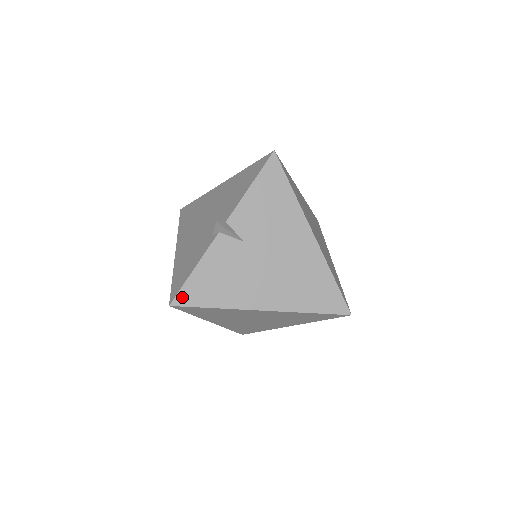
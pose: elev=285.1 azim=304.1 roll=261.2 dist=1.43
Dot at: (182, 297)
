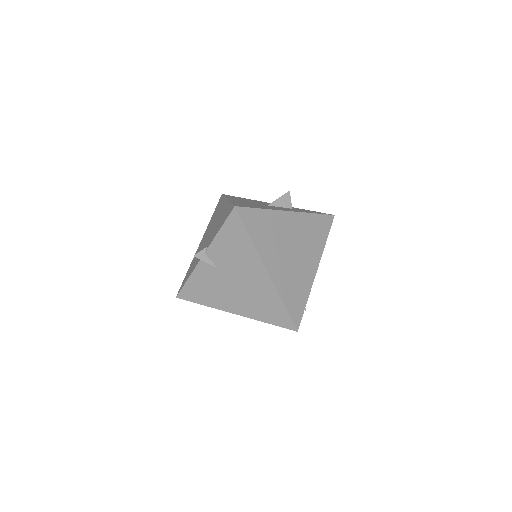
Dot at: (183, 294)
